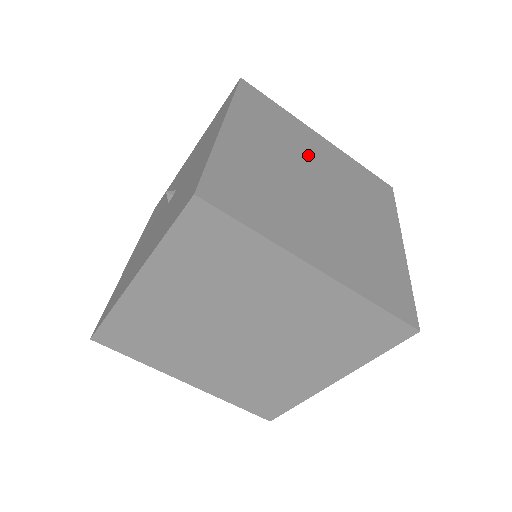
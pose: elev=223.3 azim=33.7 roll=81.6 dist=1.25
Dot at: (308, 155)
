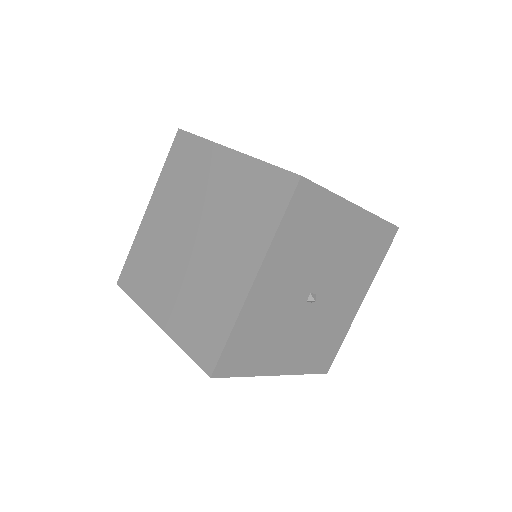
Dot at: occluded
